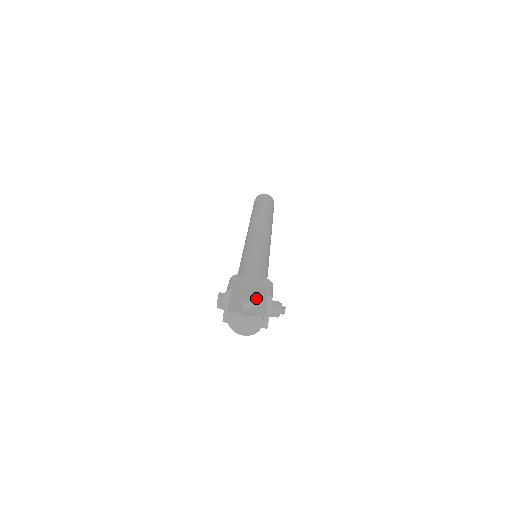
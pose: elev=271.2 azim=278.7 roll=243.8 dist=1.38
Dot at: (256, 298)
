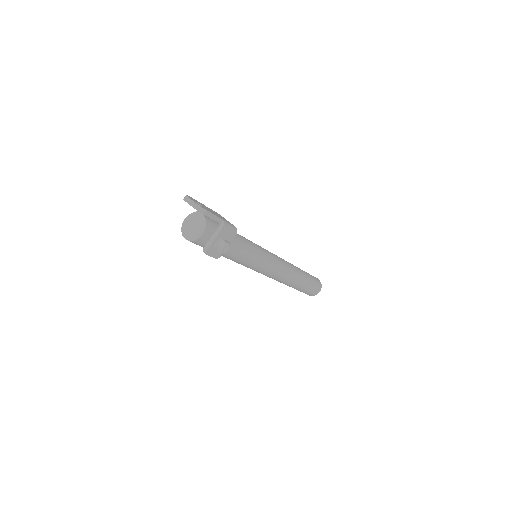
Dot at: (211, 211)
